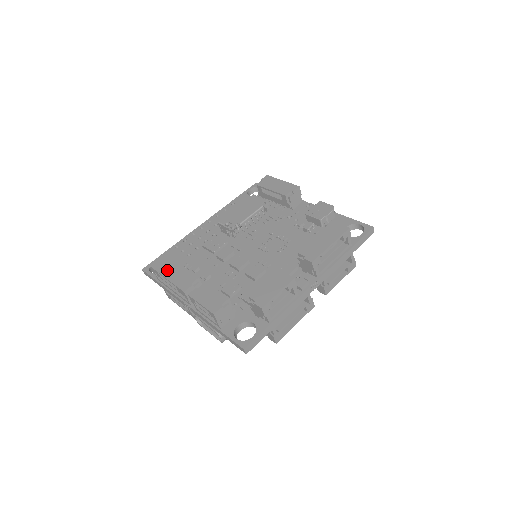
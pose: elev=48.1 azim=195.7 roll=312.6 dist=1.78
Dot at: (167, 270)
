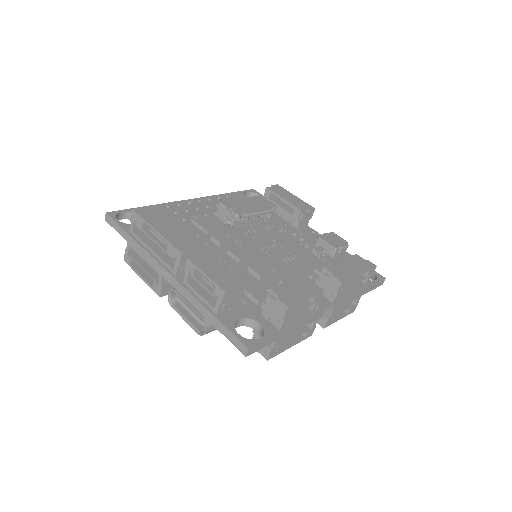
Dot at: (158, 222)
